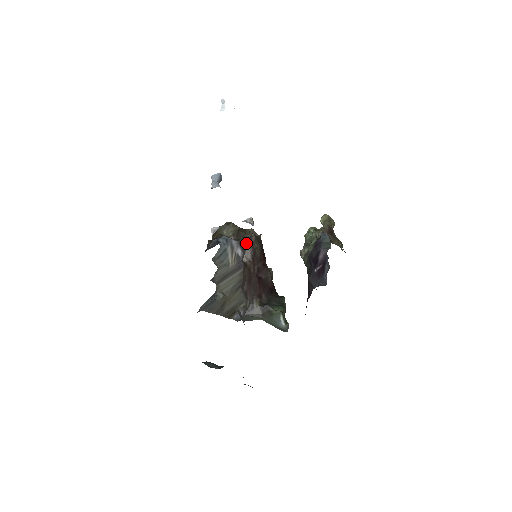
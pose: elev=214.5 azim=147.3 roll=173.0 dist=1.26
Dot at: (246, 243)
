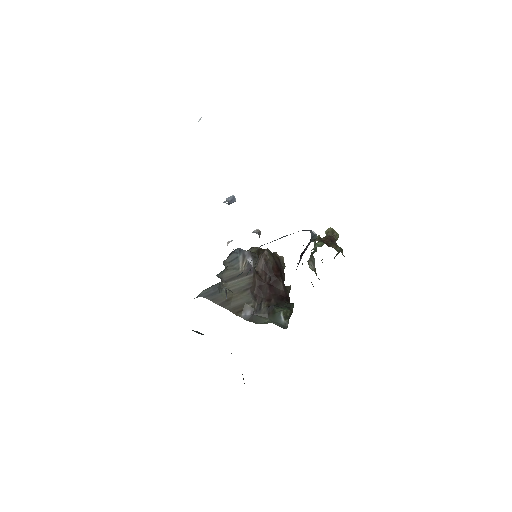
Dot at: (259, 255)
